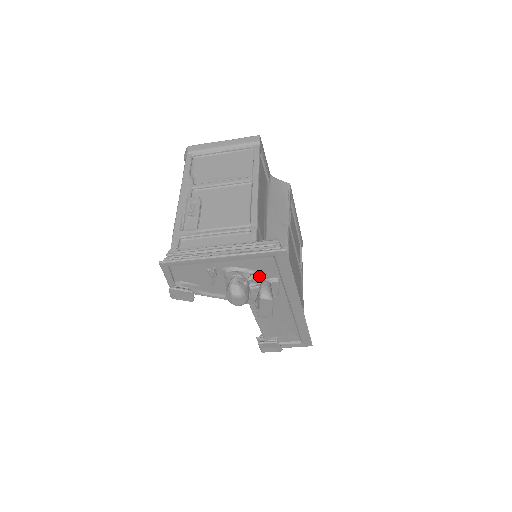
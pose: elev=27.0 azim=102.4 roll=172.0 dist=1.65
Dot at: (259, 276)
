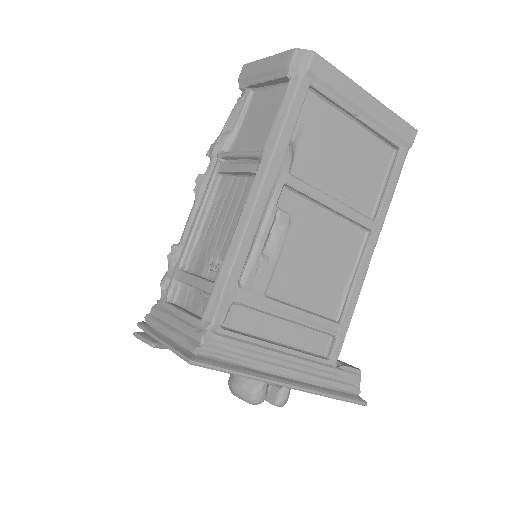
Dot at: occluded
